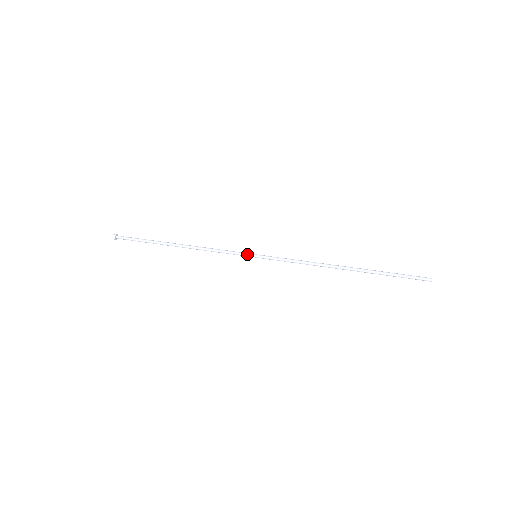
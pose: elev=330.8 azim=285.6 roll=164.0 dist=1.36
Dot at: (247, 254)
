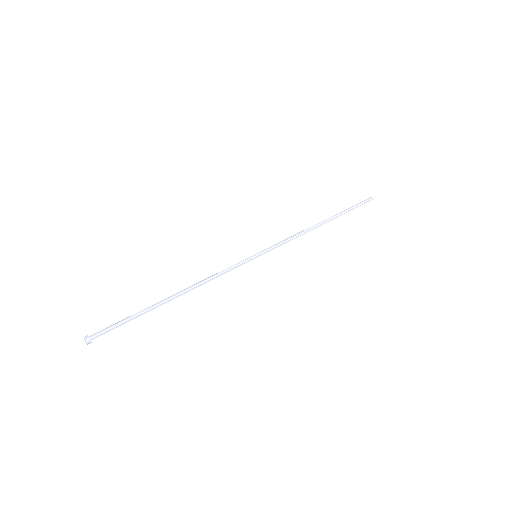
Dot at: (249, 259)
